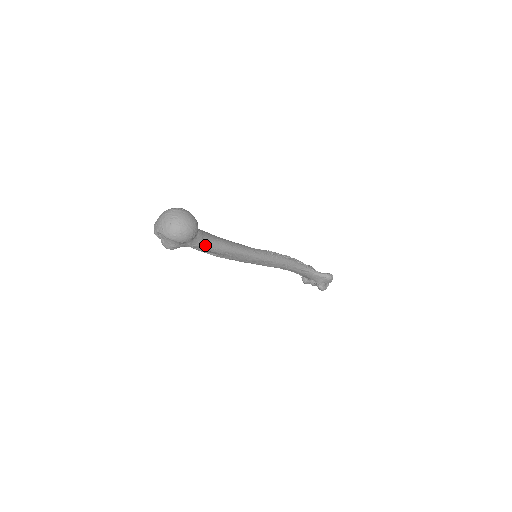
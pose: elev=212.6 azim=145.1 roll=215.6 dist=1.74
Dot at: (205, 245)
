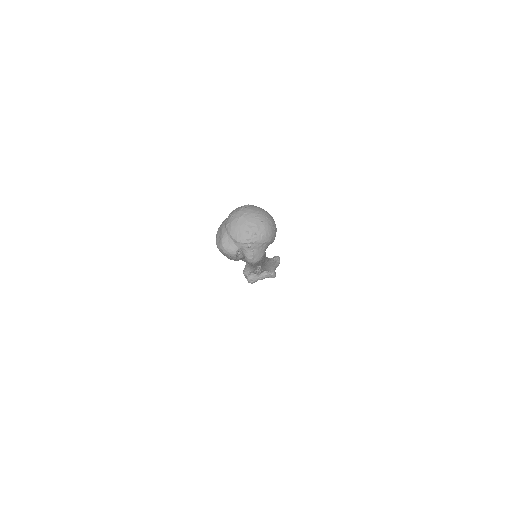
Dot at: occluded
